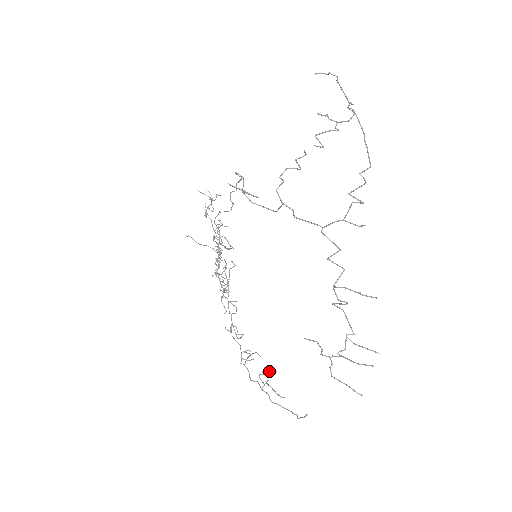
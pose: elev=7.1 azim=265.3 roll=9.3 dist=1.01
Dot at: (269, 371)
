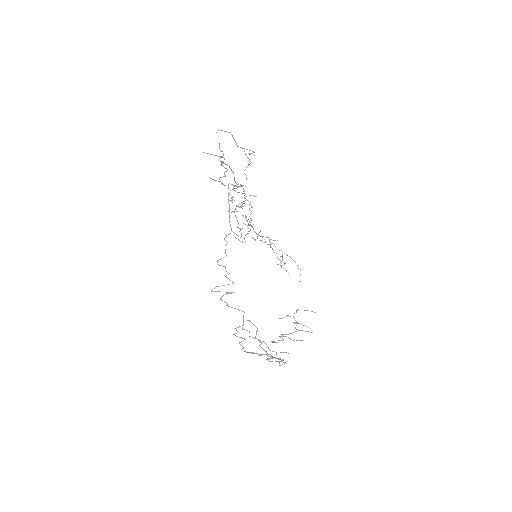
Dot at: occluded
